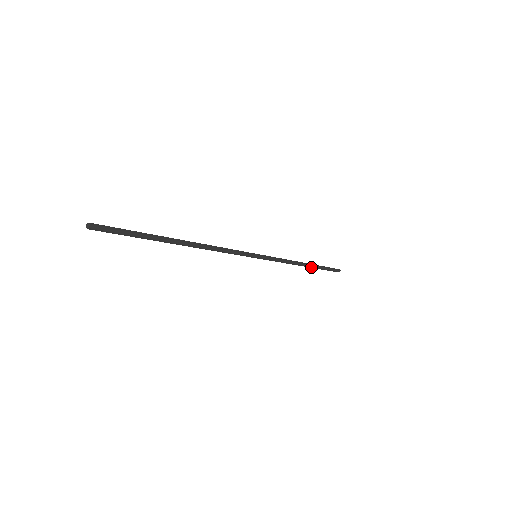
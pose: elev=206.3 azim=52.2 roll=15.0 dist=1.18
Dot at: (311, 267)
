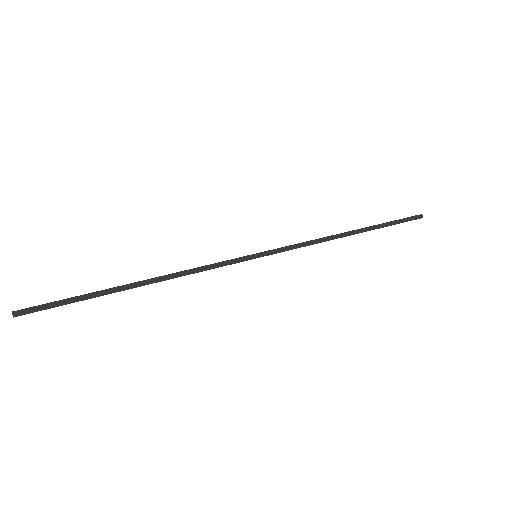
Dot at: (362, 232)
